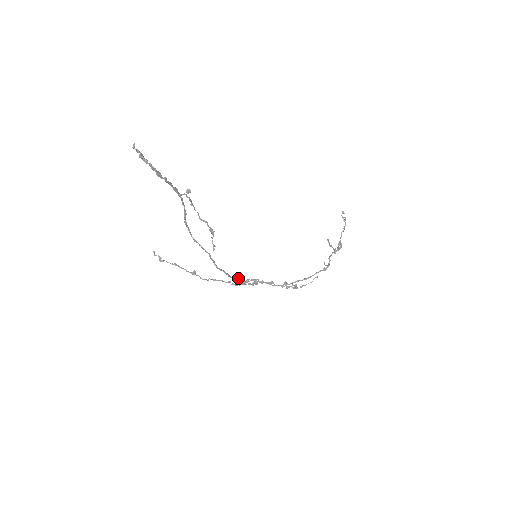
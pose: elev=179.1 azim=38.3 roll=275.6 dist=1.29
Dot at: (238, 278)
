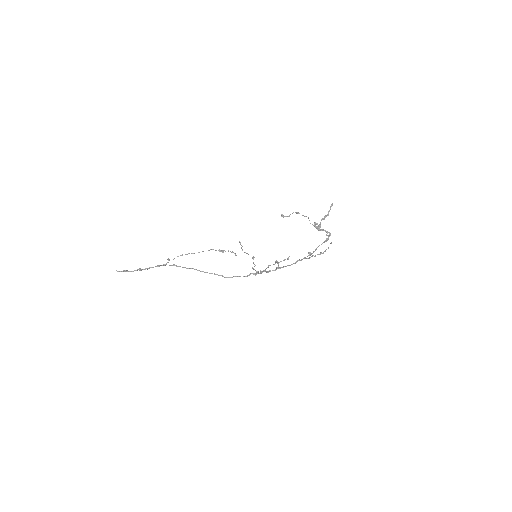
Dot at: (252, 273)
